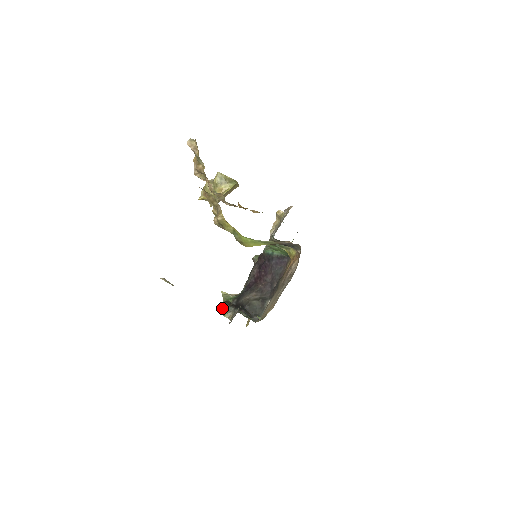
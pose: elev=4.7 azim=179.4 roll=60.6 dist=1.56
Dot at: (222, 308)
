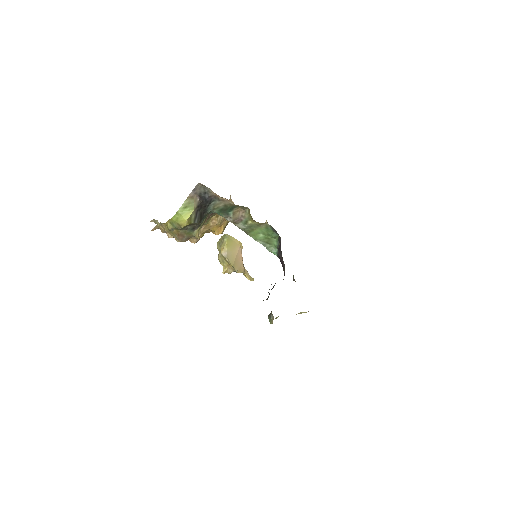
Dot at: occluded
